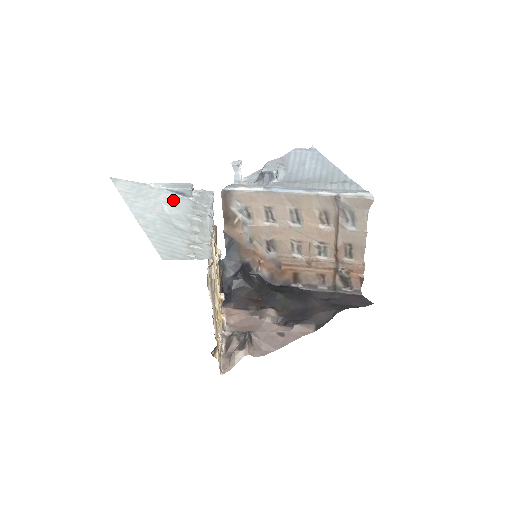
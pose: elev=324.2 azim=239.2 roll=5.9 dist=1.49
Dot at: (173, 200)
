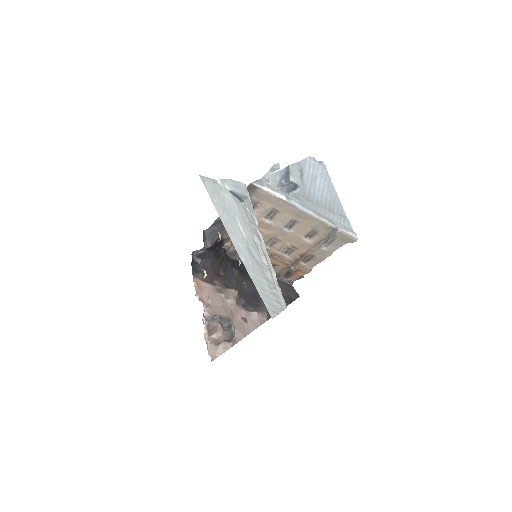
Dot at: (238, 210)
